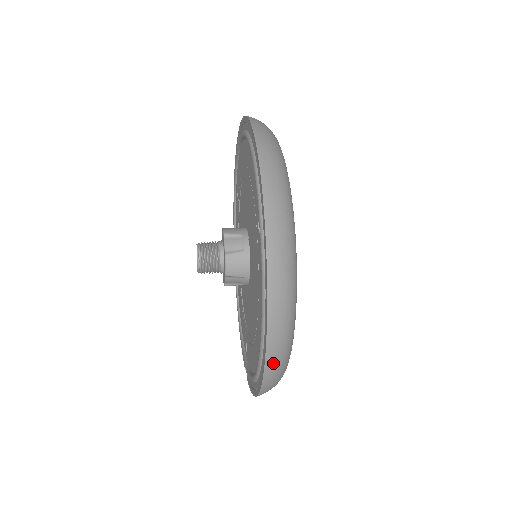
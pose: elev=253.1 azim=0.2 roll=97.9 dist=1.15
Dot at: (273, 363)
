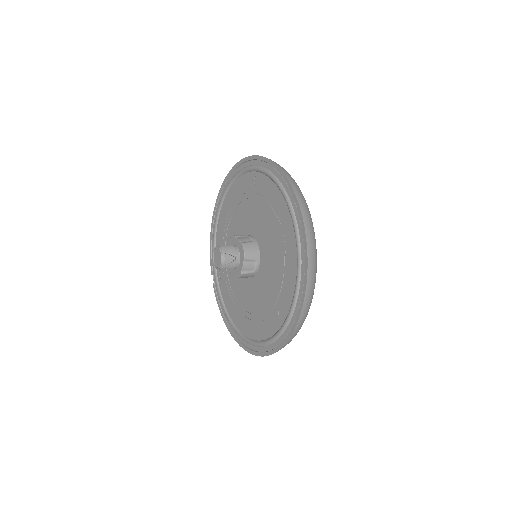
Dot at: occluded
